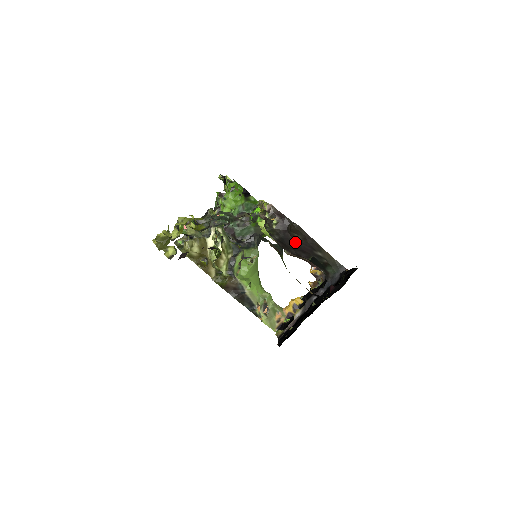
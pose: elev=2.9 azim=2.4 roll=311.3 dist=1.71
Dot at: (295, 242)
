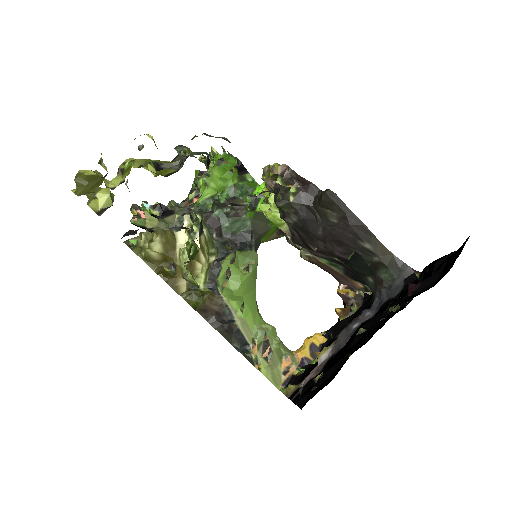
Dot at: (326, 226)
